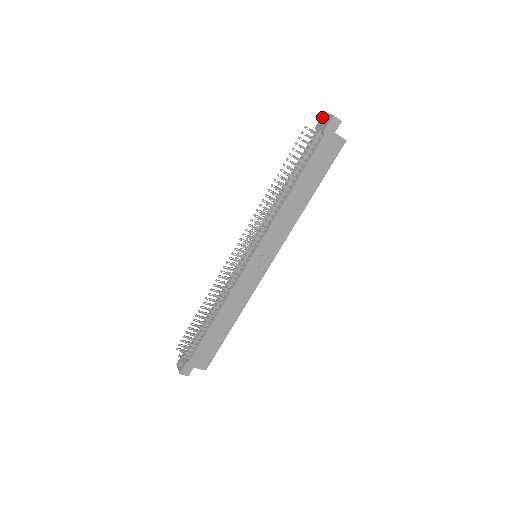
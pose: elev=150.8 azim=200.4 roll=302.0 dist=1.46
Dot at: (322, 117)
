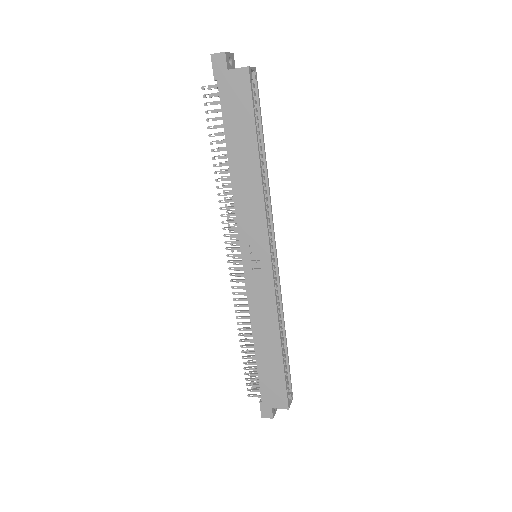
Dot at: occluded
